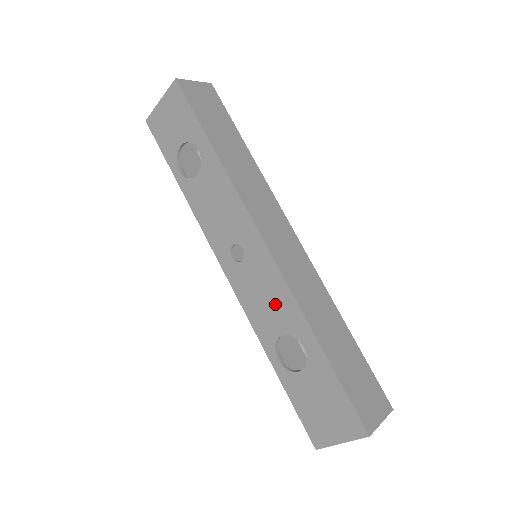
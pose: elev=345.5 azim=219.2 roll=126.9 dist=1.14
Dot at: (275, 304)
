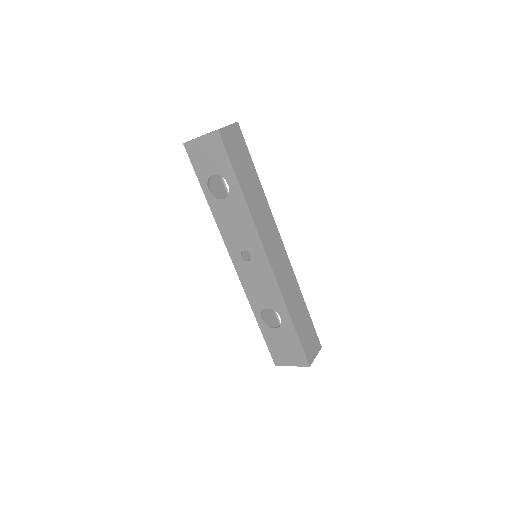
Dot at: (267, 292)
